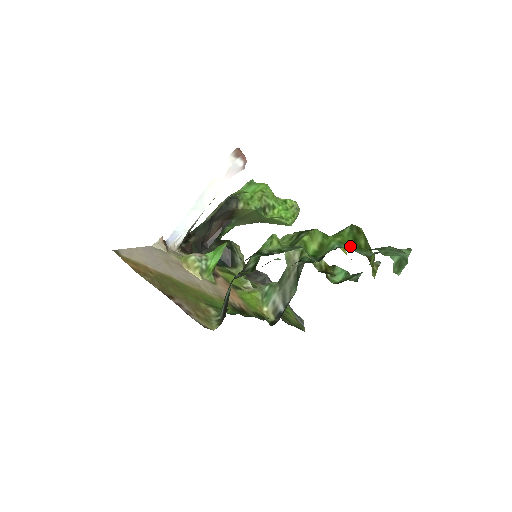
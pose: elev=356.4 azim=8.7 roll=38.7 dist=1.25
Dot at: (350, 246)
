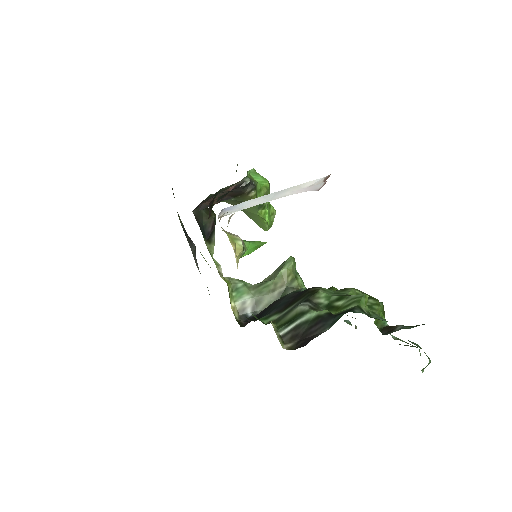
Dot at: occluded
